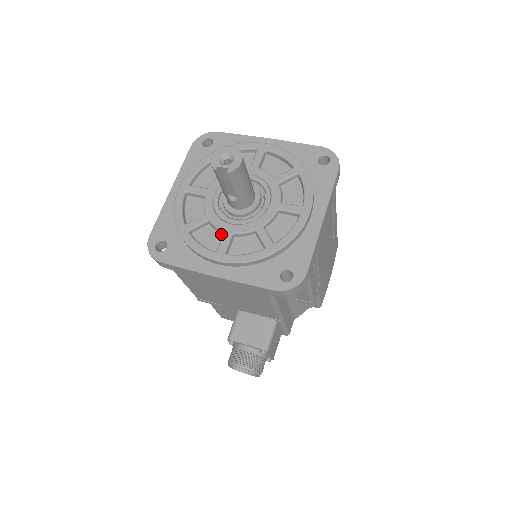
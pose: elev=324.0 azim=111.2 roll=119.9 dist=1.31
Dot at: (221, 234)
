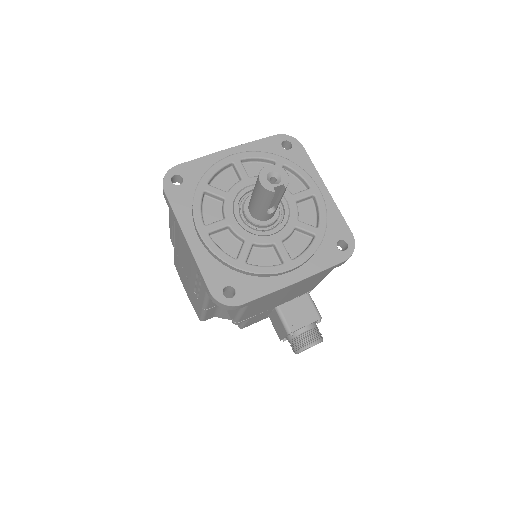
Dot at: (269, 248)
